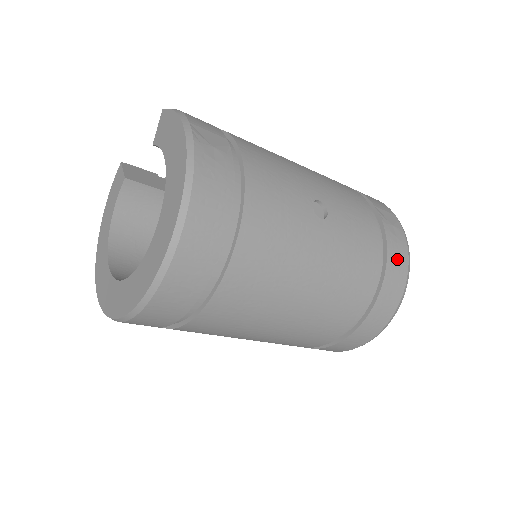
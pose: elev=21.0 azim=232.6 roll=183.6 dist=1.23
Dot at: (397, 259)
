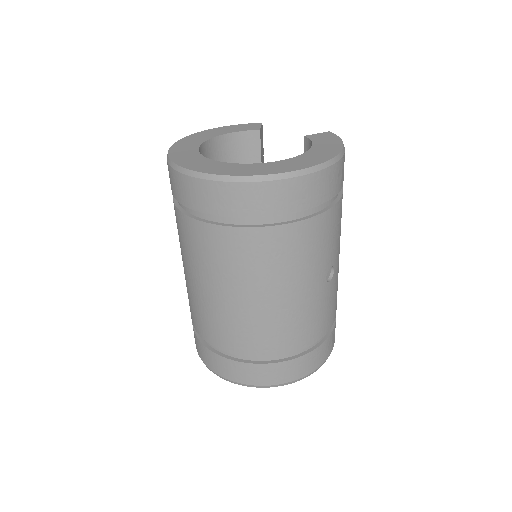
Dot at: (317, 358)
